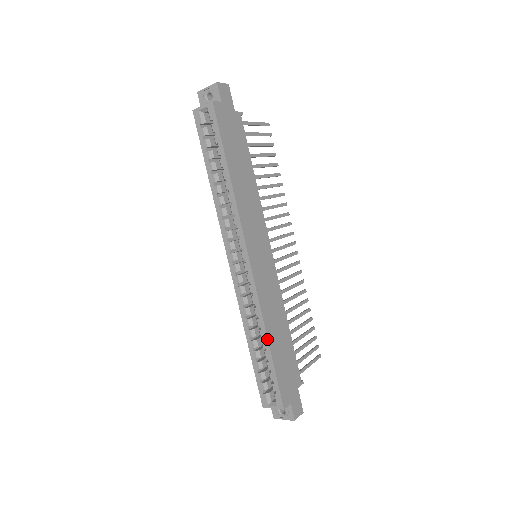
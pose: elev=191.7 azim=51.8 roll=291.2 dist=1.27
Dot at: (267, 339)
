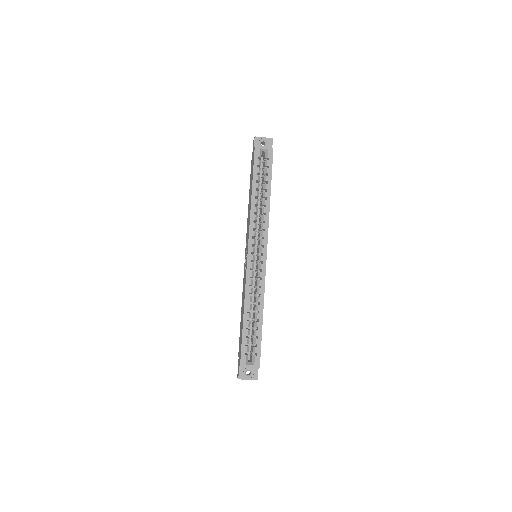
Dot at: occluded
